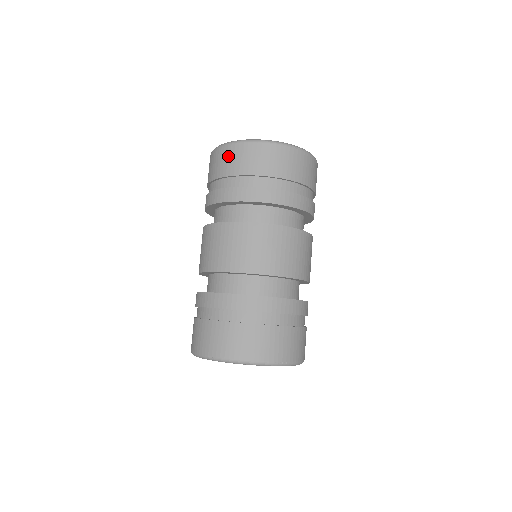
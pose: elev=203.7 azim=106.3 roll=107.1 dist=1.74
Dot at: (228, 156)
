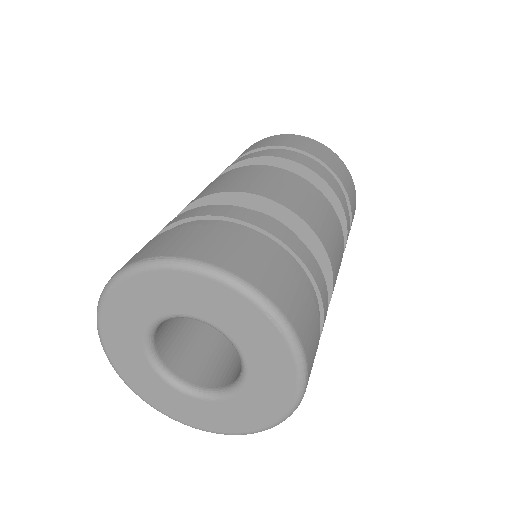
Dot at: occluded
